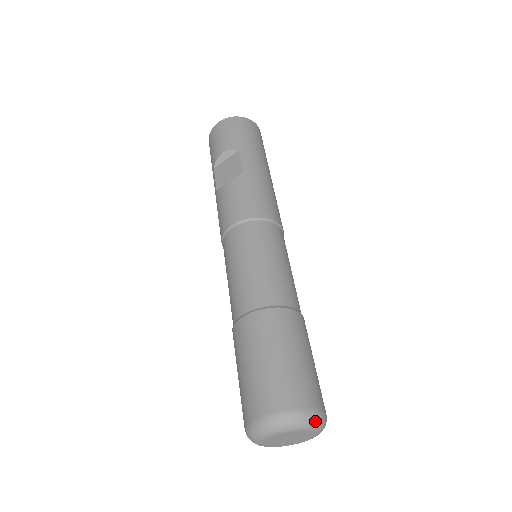
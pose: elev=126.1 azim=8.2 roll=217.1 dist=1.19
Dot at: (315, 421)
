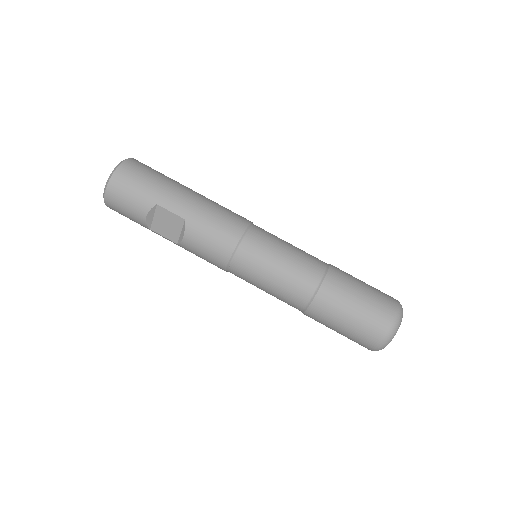
Dot at: (401, 315)
